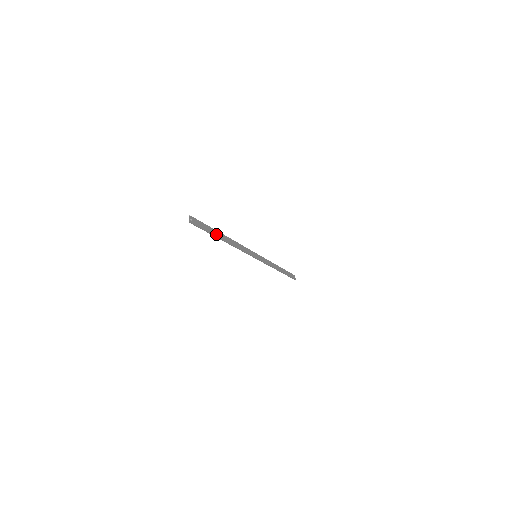
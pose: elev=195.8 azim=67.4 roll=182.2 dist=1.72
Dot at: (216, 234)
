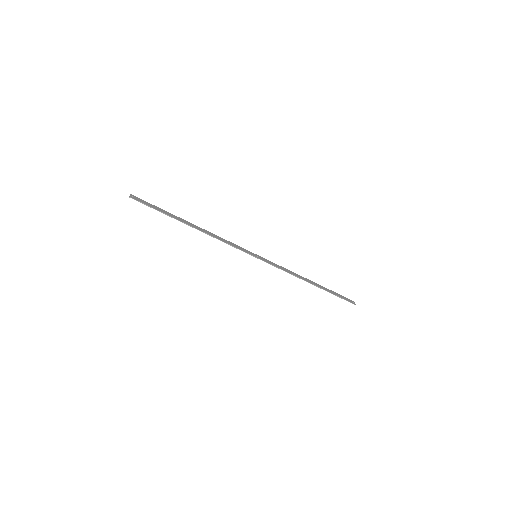
Dot at: (175, 218)
